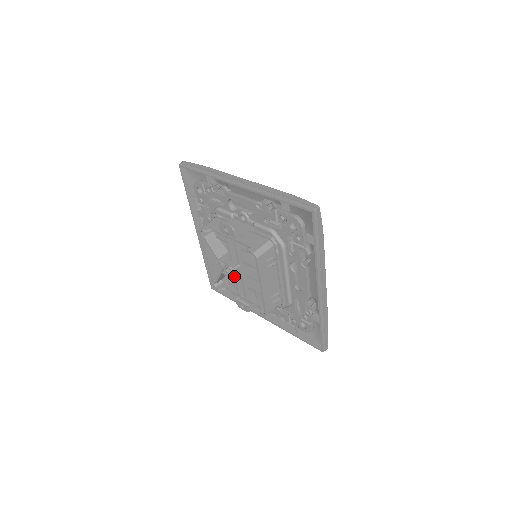
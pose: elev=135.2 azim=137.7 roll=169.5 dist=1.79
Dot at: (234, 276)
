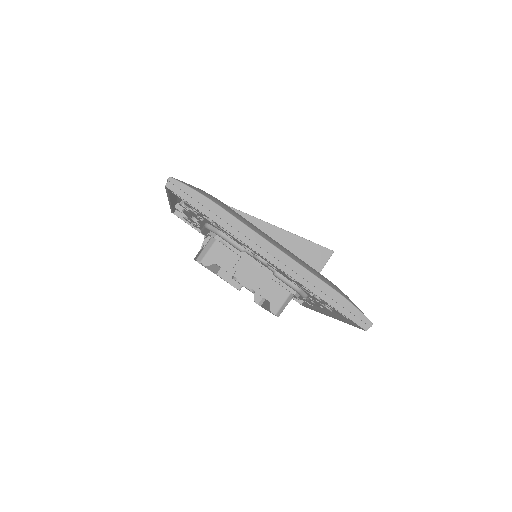
Dot at: occluded
